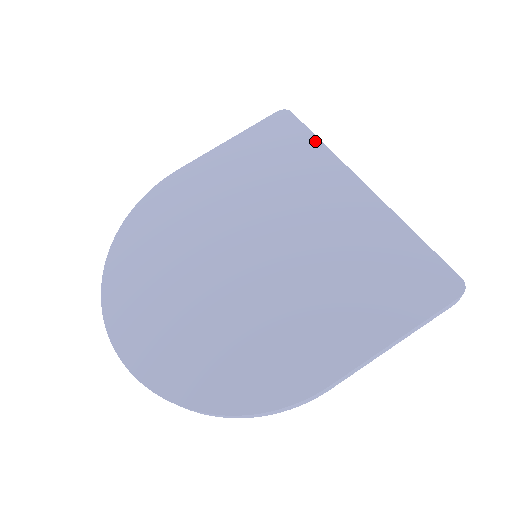
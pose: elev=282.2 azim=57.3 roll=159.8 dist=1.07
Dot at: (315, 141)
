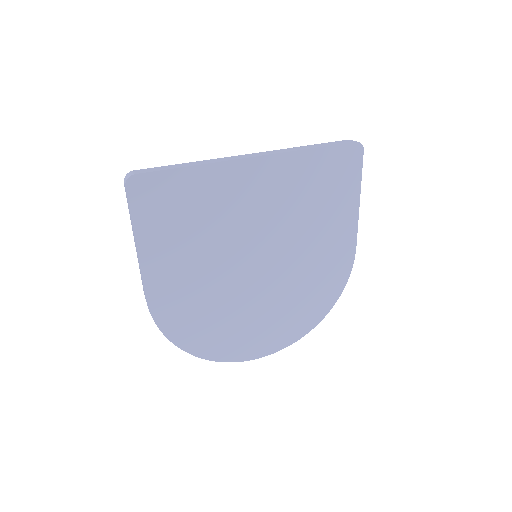
Dot at: (188, 171)
